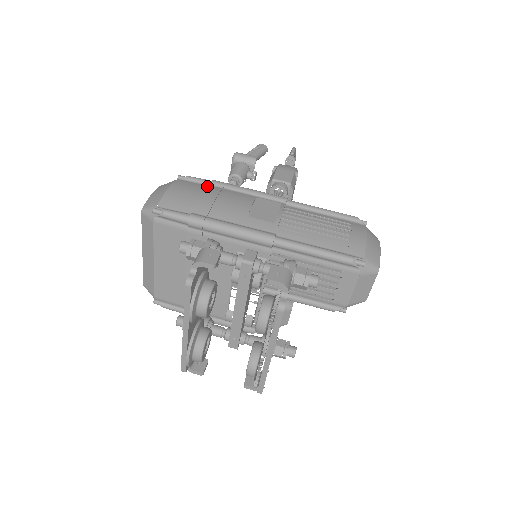
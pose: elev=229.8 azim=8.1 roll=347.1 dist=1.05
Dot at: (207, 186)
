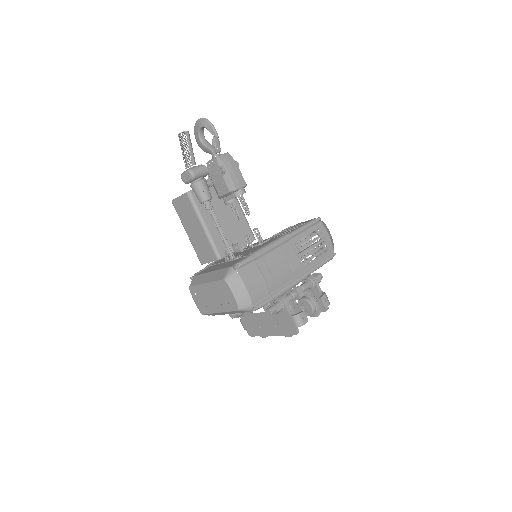
Dot at: (255, 263)
